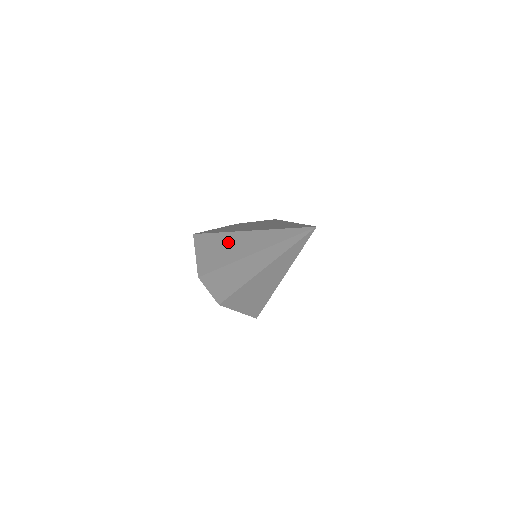
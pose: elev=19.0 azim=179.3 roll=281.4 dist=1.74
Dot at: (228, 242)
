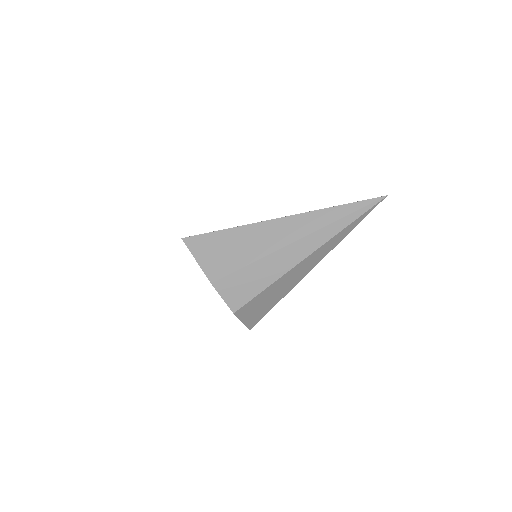
Dot at: (257, 233)
